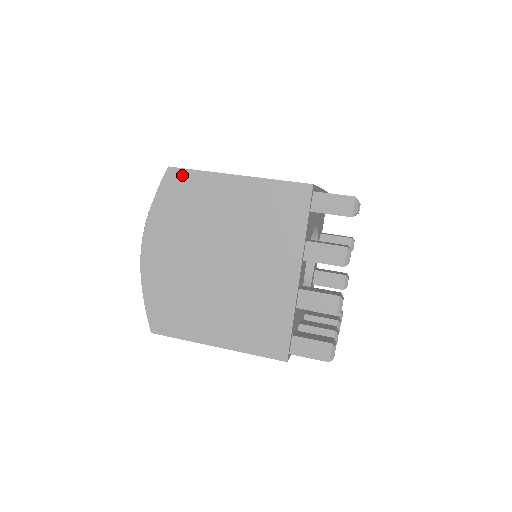
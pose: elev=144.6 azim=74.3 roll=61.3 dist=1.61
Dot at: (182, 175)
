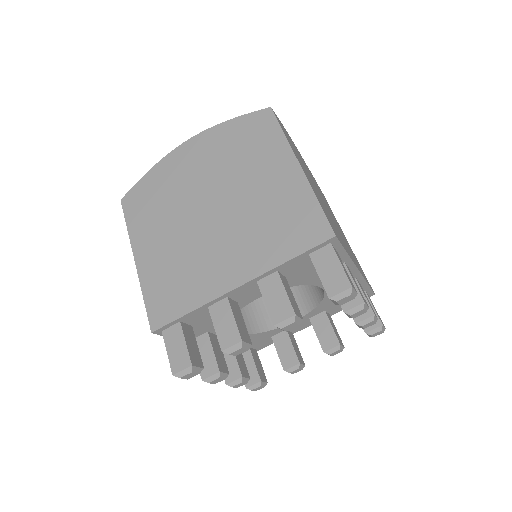
Dot at: (270, 123)
